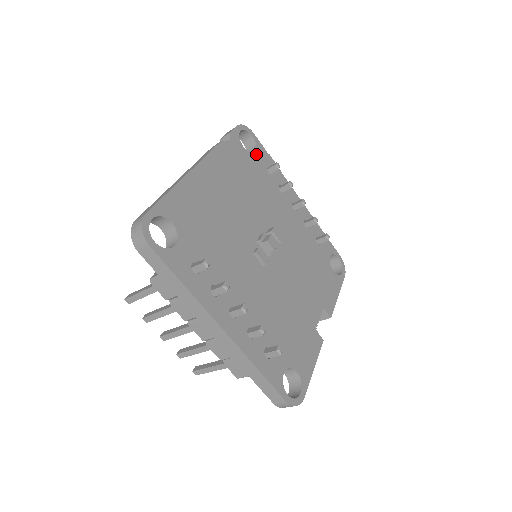
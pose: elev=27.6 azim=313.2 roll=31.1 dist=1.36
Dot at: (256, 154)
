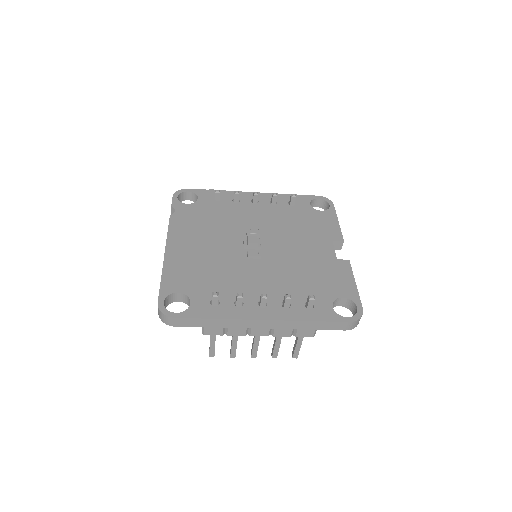
Dot at: (200, 199)
